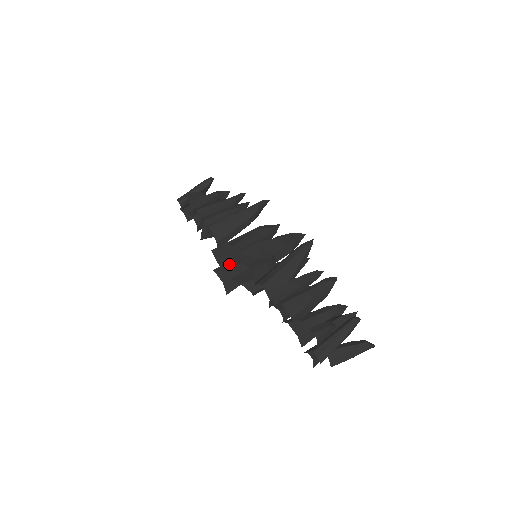
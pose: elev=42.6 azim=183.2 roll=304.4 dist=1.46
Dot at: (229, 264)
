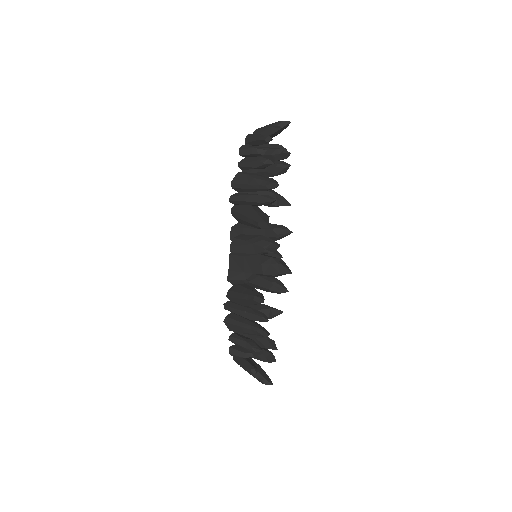
Dot at: occluded
